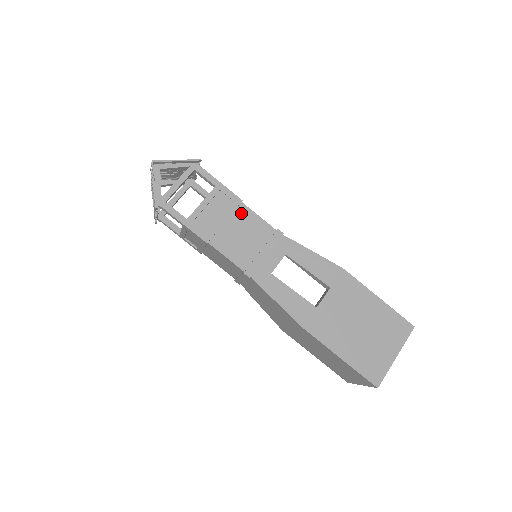
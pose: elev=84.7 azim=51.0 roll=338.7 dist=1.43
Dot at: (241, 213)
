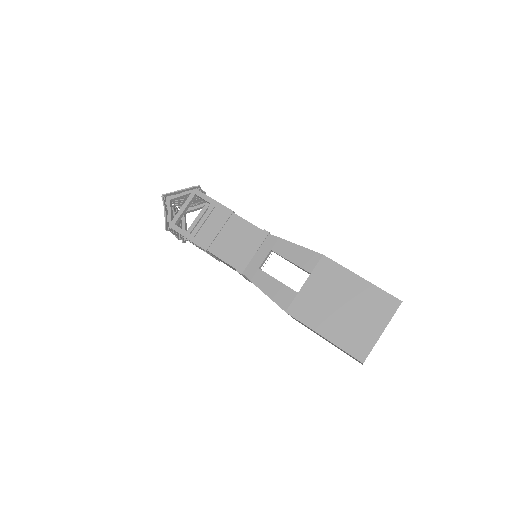
Dot at: (233, 222)
